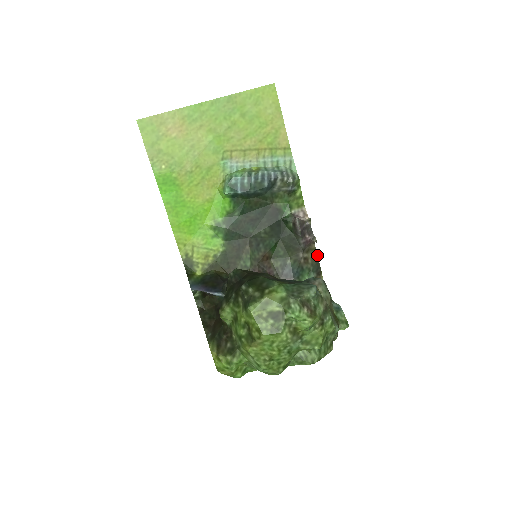
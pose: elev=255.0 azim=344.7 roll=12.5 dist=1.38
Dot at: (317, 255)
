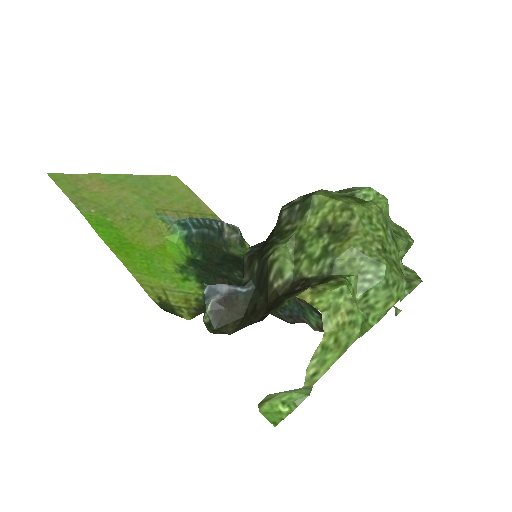
Dot at: occluded
